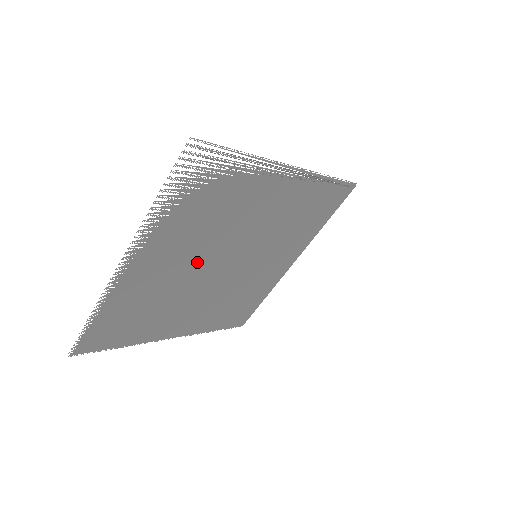
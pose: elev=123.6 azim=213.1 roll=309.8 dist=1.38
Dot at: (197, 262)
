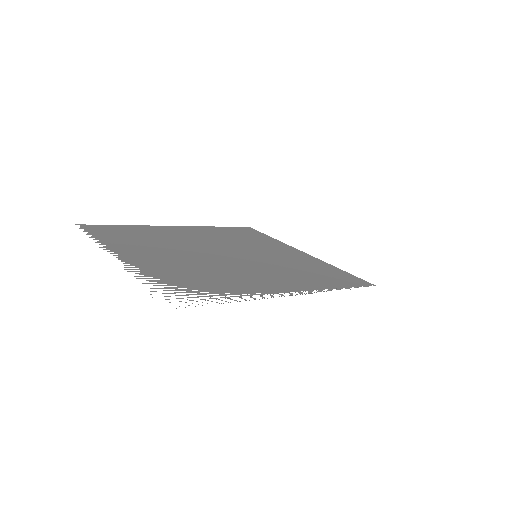
Dot at: (191, 254)
